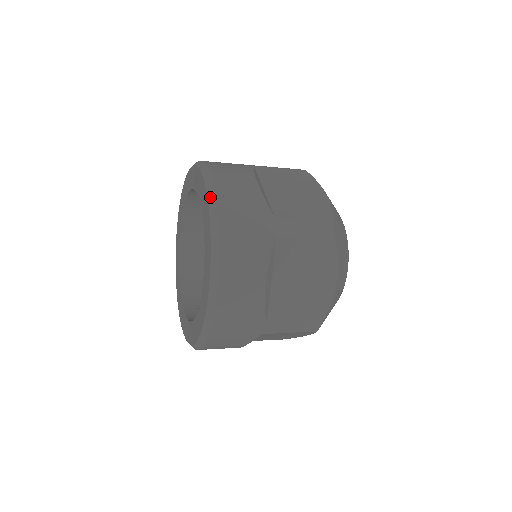
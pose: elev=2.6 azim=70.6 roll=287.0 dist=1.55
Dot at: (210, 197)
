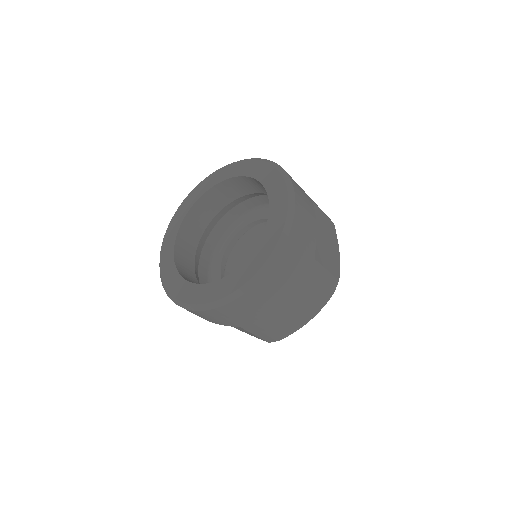
Dot at: (289, 217)
